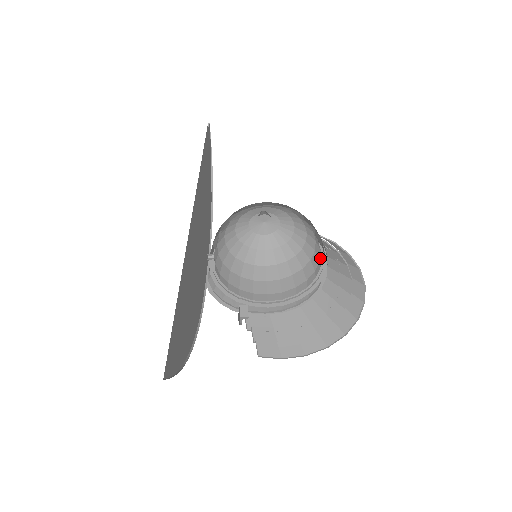
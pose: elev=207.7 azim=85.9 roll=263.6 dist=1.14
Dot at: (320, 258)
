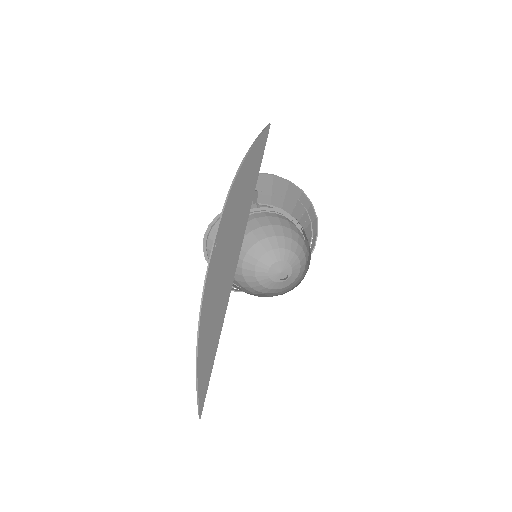
Dot at: occluded
